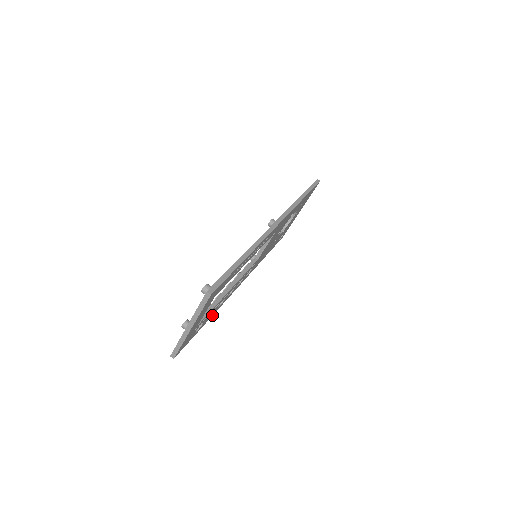
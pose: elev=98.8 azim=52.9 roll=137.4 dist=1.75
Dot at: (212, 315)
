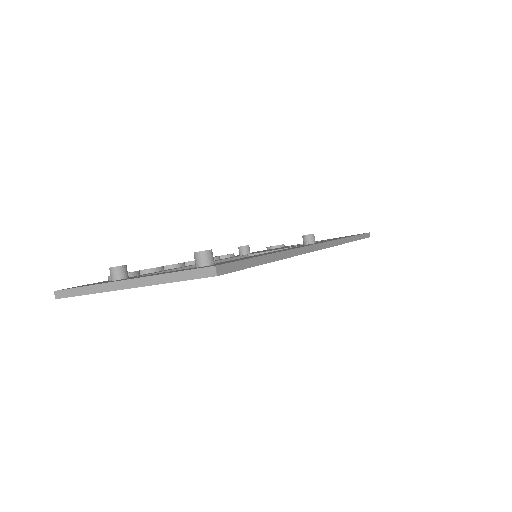
Dot at: occluded
